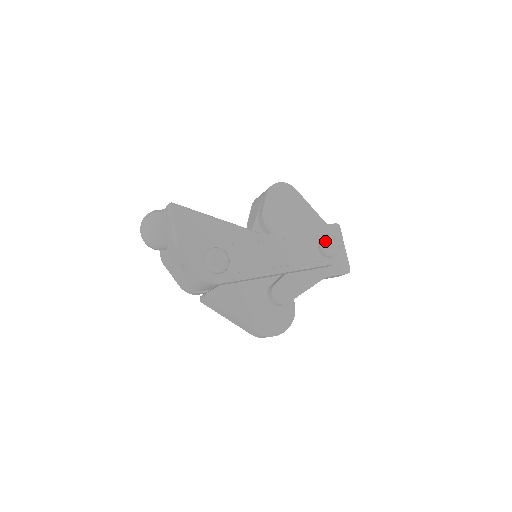
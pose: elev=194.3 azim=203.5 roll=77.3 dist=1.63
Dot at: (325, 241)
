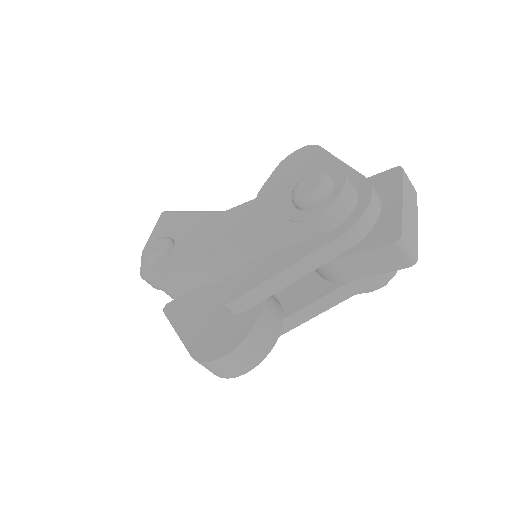
Dot at: (298, 183)
